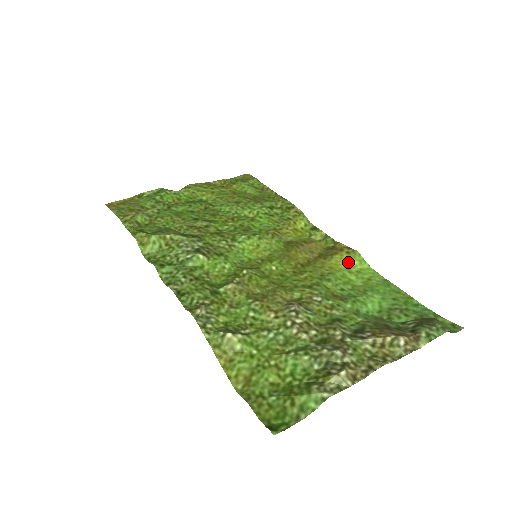
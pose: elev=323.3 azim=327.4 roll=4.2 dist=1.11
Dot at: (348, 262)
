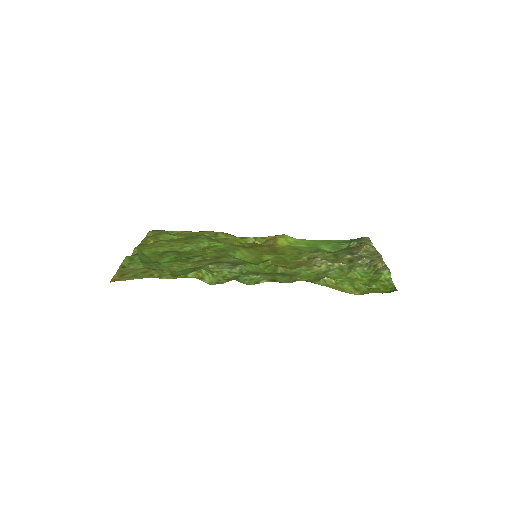
Dot at: (287, 241)
